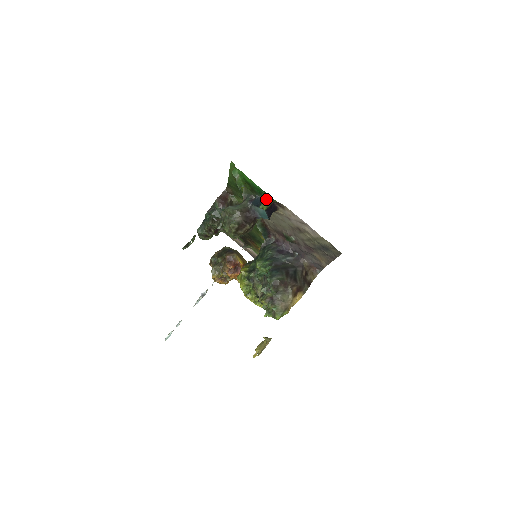
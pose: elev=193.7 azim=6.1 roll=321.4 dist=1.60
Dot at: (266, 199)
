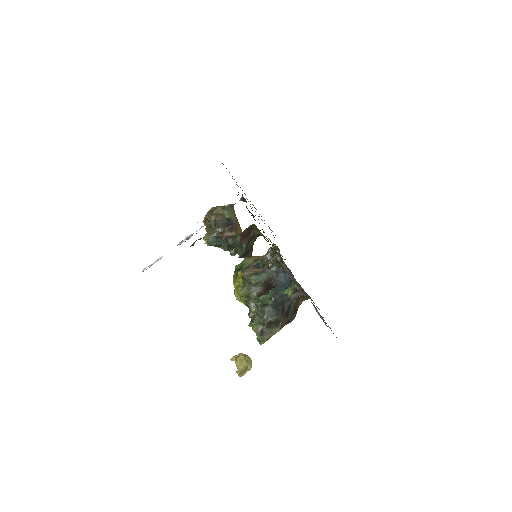
Dot at: (294, 289)
